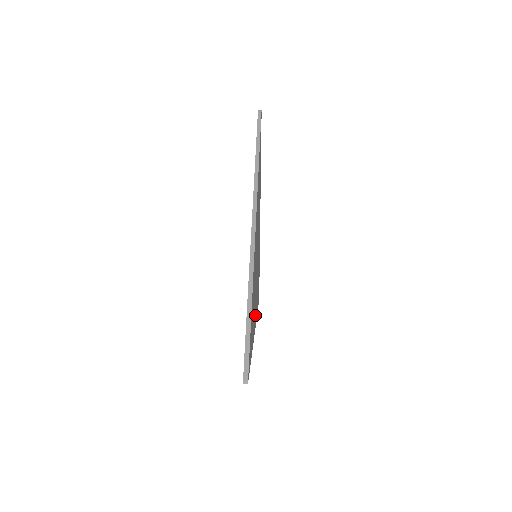
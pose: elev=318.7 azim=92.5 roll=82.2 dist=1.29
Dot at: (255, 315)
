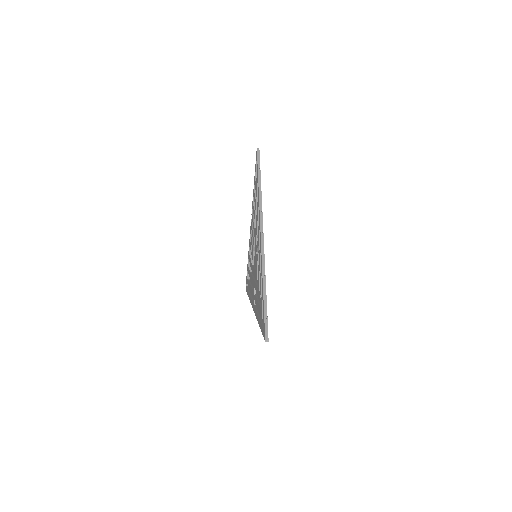
Dot at: occluded
